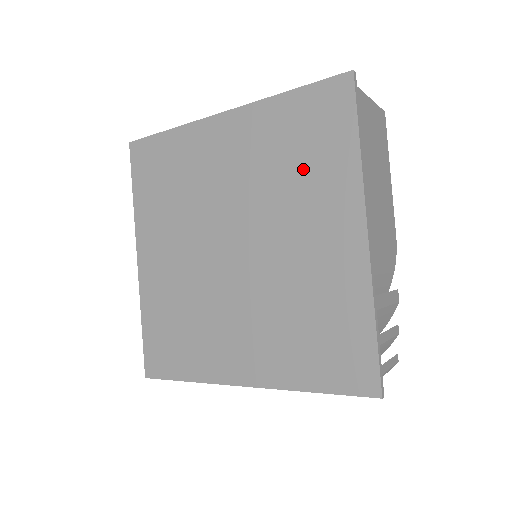
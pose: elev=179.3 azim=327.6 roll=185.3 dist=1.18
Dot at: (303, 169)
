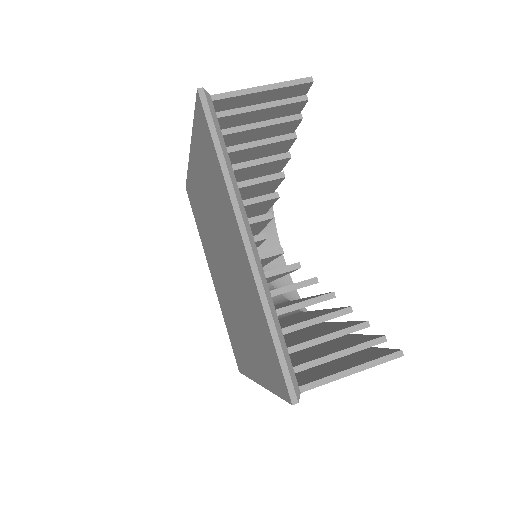
Dot at: (255, 337)
